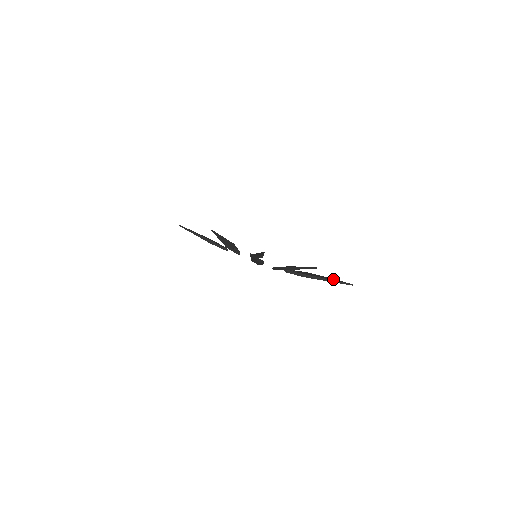
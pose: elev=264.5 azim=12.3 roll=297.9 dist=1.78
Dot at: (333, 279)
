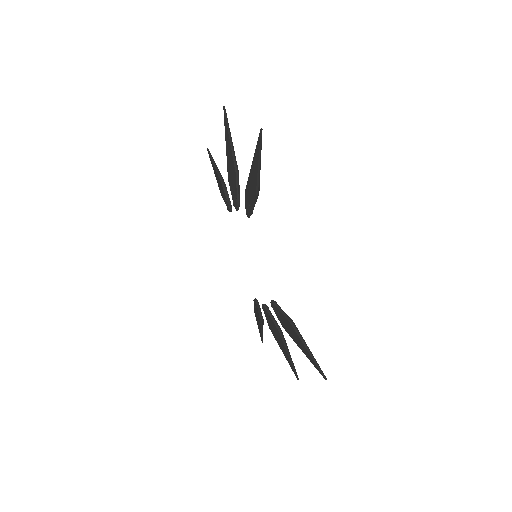
Dot at: (260, 157)
